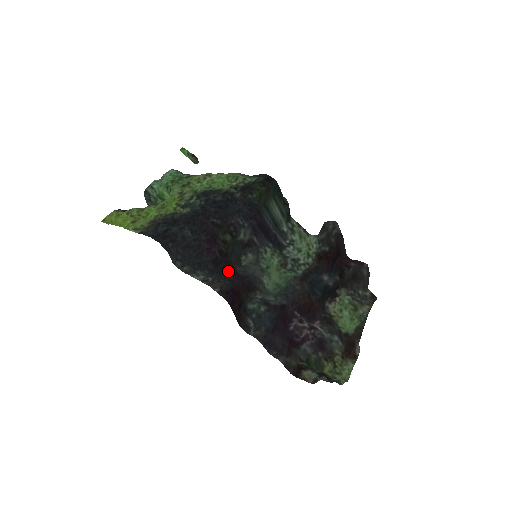
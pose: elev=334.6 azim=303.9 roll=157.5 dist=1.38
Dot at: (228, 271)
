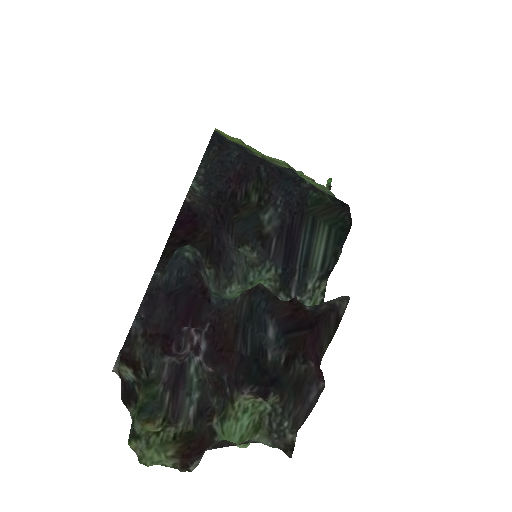
Dot at: (218, 214)
